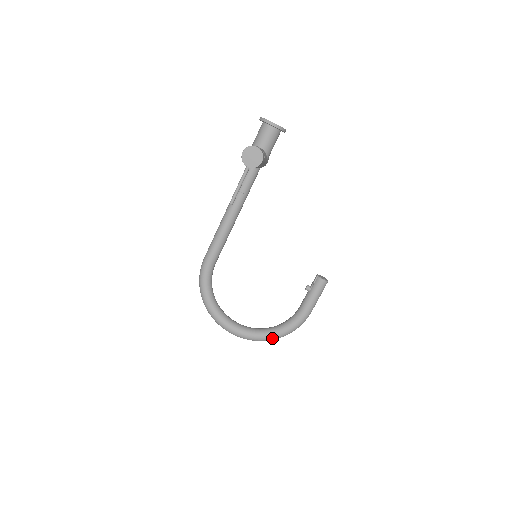
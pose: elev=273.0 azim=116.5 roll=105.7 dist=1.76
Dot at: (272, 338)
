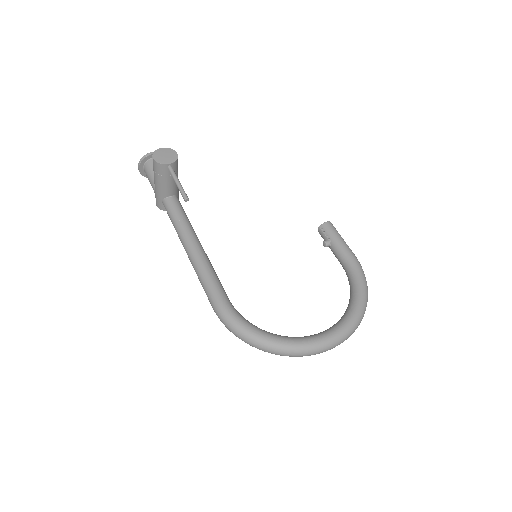
Dot at: (362, 306)
